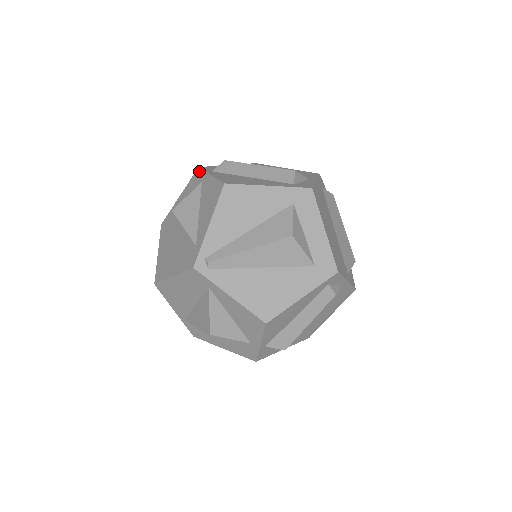
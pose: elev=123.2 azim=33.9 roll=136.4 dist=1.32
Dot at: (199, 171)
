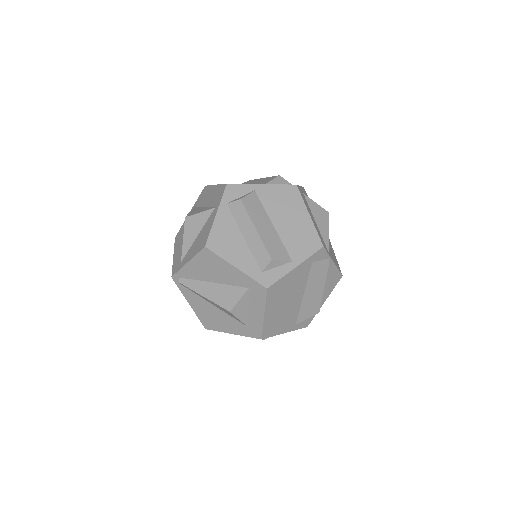
Dot at: (223, 190)
